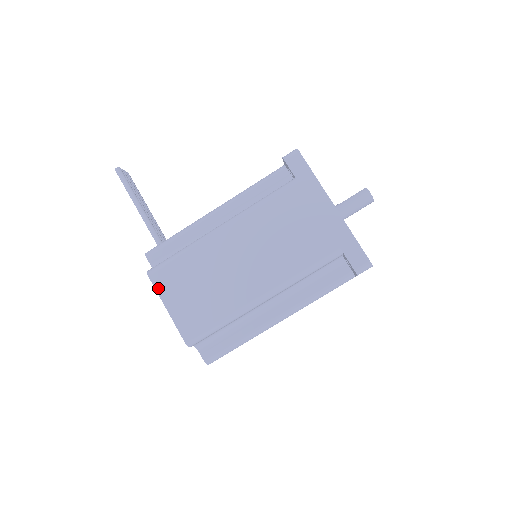
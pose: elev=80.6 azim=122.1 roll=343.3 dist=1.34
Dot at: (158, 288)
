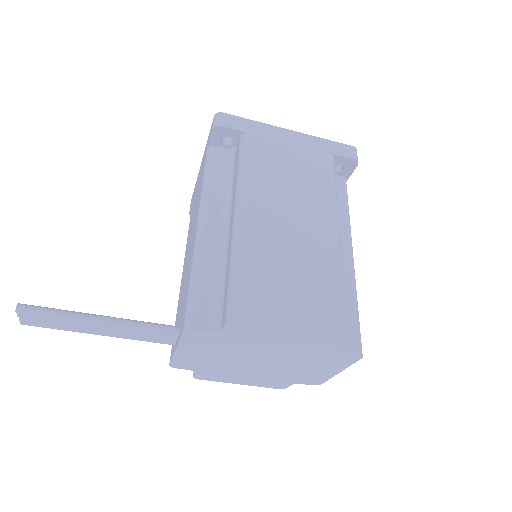
Dot at: (260, 321)
